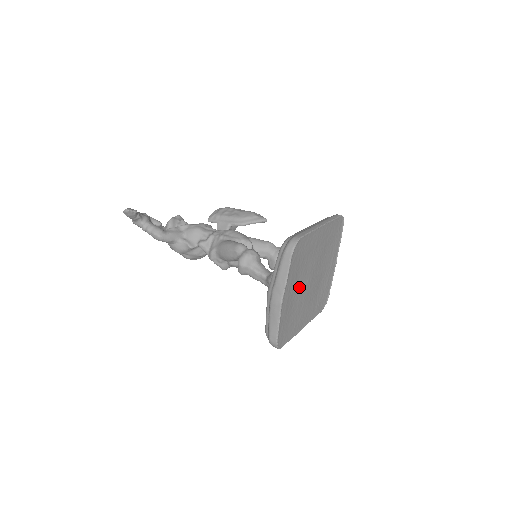
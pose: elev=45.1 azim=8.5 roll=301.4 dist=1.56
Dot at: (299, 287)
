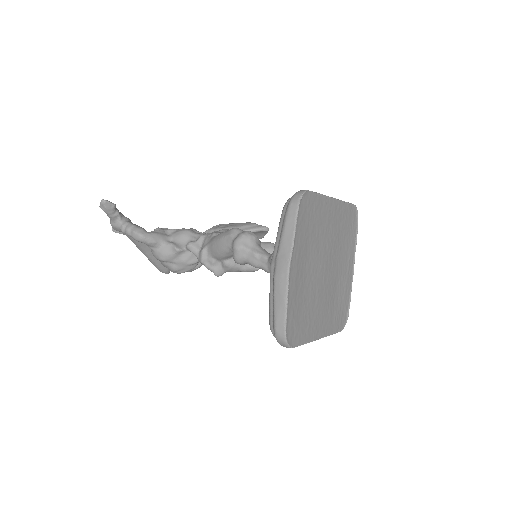
Dot at: (310, 268)
